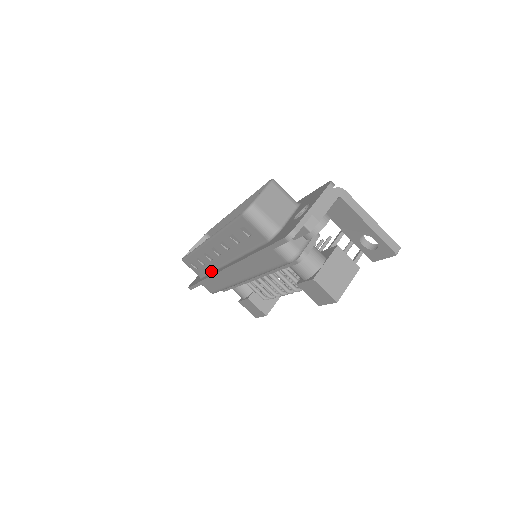
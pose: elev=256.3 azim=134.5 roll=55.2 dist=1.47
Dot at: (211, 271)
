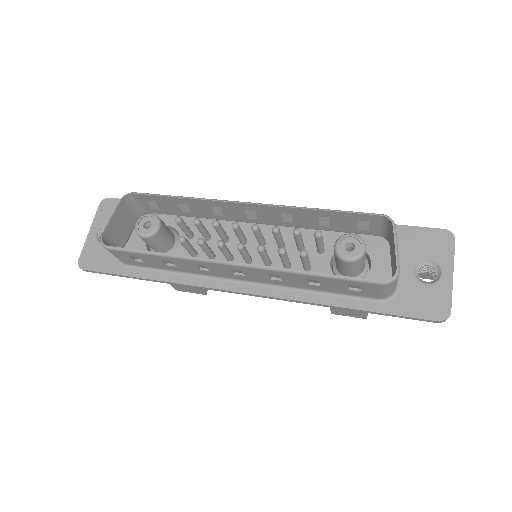
Dot at: (177, 272)
